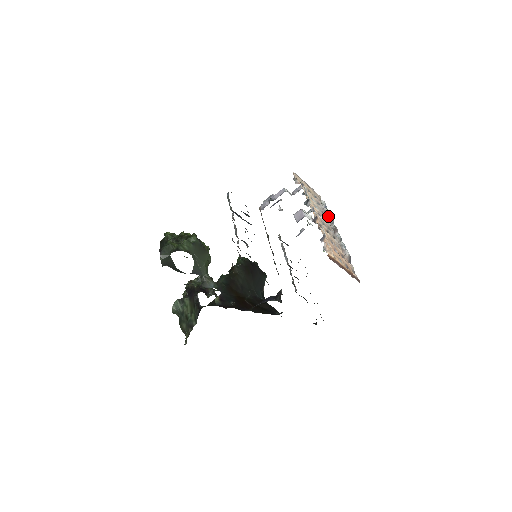
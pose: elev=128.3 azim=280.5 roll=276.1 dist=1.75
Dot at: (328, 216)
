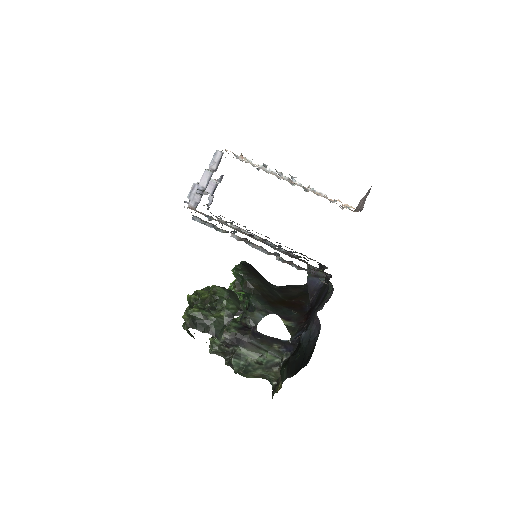
Dot at: (270, 171)
